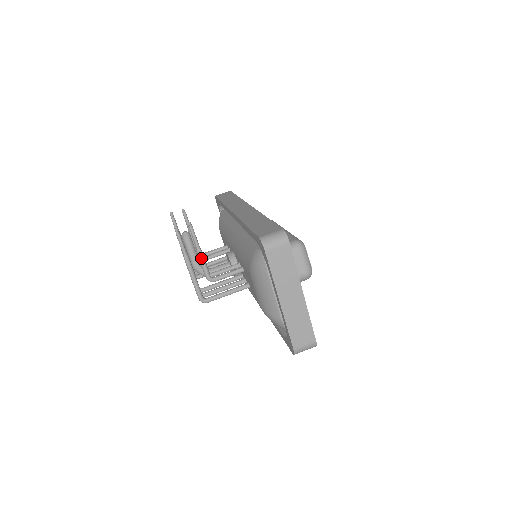
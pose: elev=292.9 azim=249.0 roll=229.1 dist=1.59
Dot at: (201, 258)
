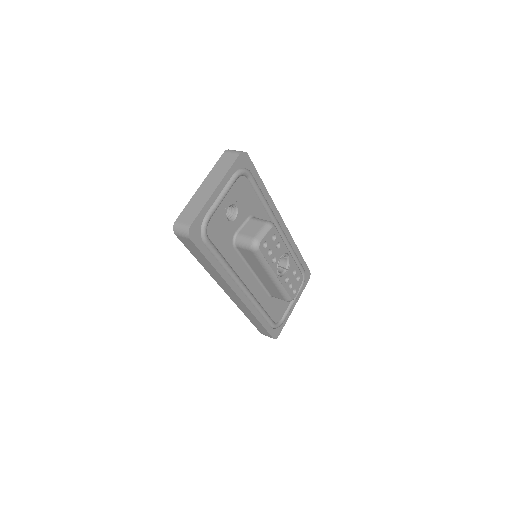
Dot at: occluded
